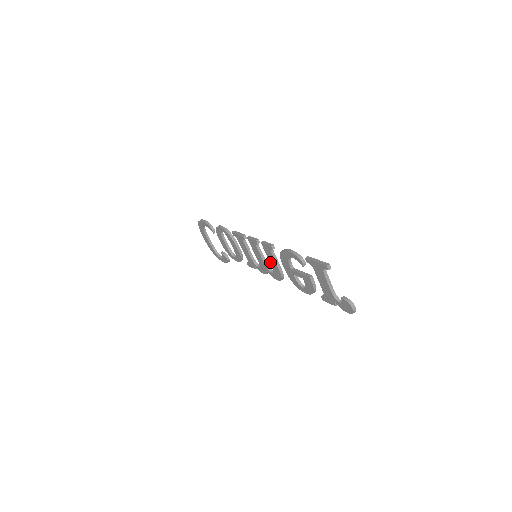
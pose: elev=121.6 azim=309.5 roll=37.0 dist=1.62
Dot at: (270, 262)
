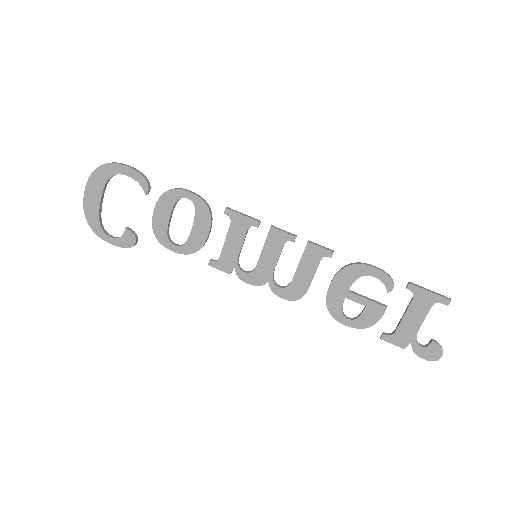
Dot at: (297, 272)
